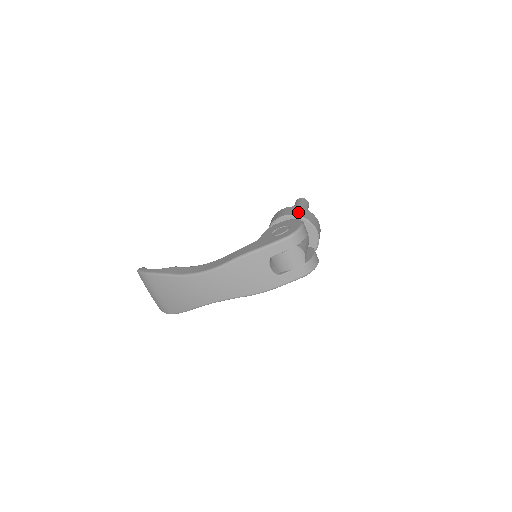
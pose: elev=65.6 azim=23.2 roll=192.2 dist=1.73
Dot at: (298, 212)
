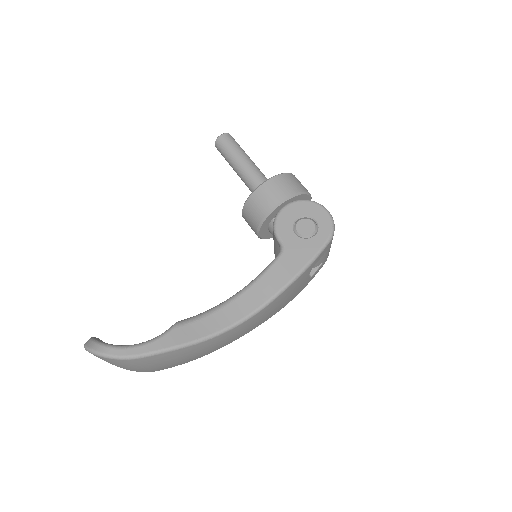
Dot at: (294, 185)
